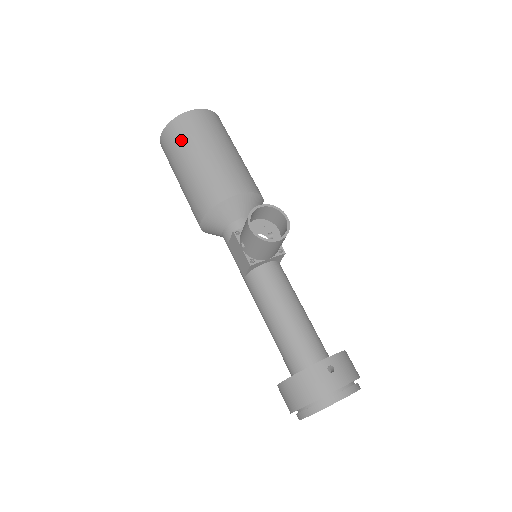
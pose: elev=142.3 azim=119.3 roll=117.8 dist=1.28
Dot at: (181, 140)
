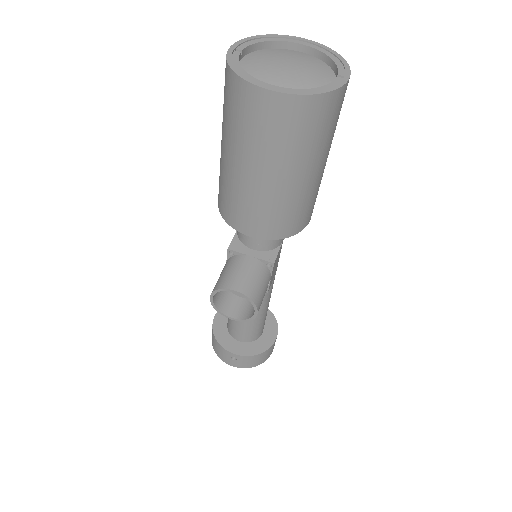
Dot at: (230, 115)
